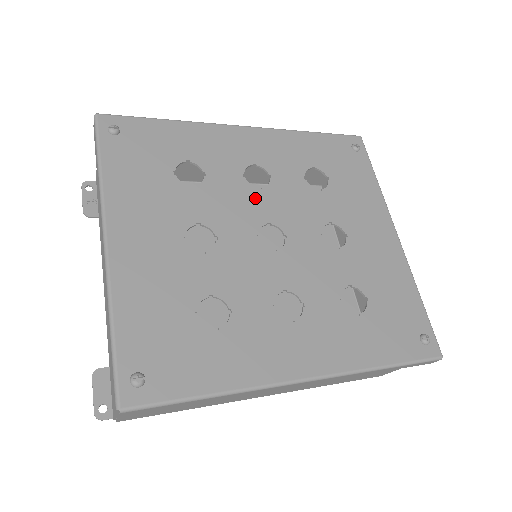
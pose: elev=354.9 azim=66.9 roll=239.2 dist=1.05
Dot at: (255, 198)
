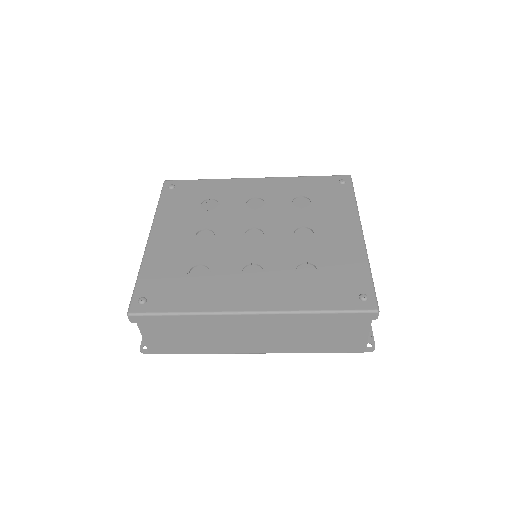
Dot at: (249, 215)
